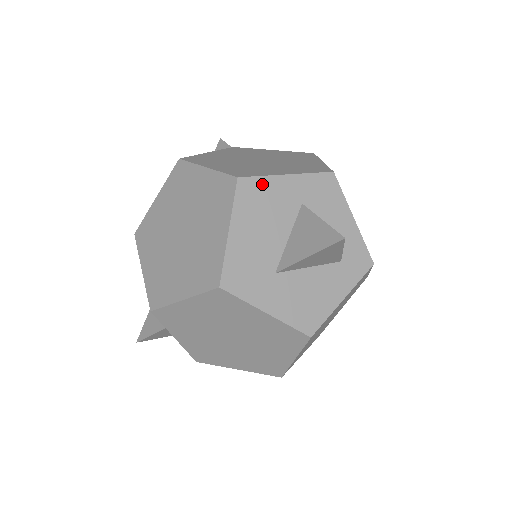
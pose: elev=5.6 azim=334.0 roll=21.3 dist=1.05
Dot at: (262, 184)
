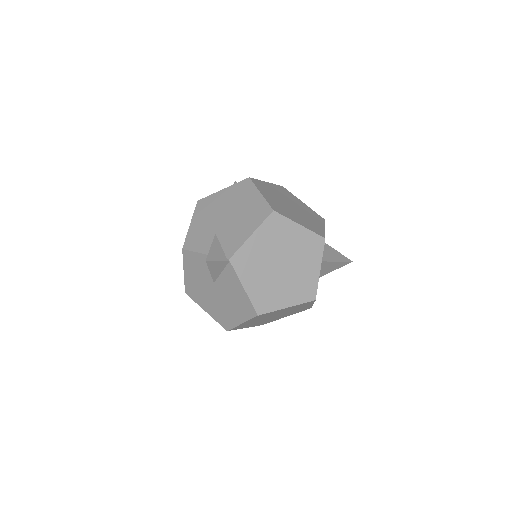
Dot at: occluded
